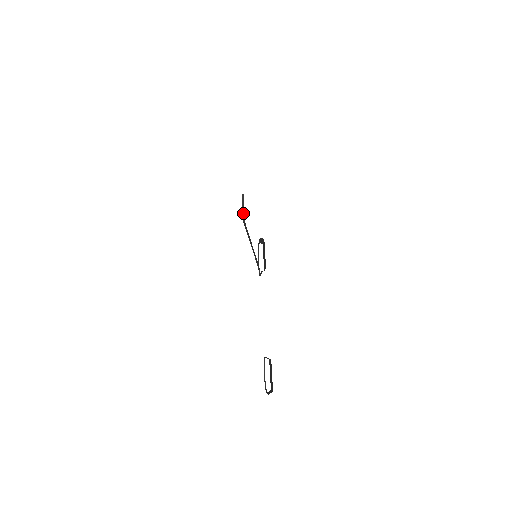
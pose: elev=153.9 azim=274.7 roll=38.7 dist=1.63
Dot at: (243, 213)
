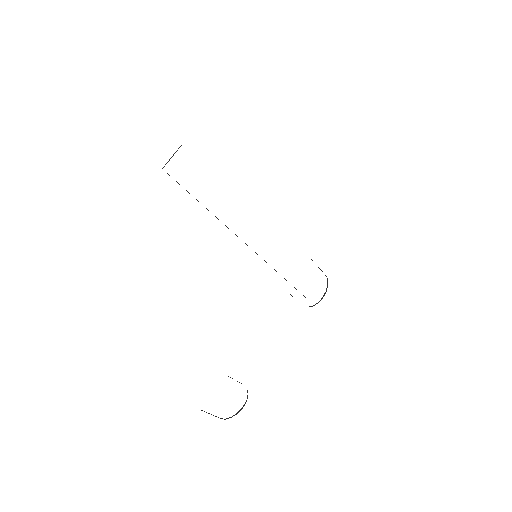
Dot at: (168, 161)
